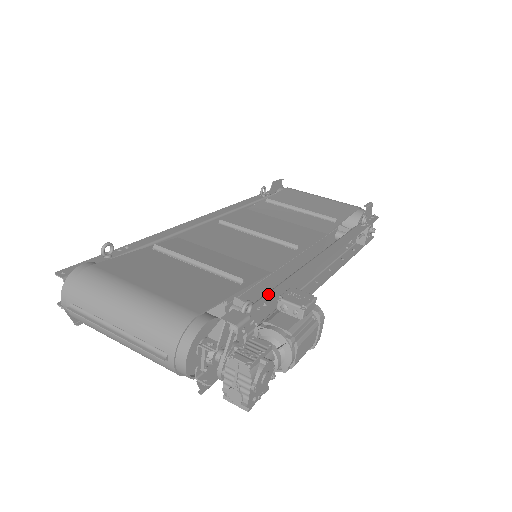
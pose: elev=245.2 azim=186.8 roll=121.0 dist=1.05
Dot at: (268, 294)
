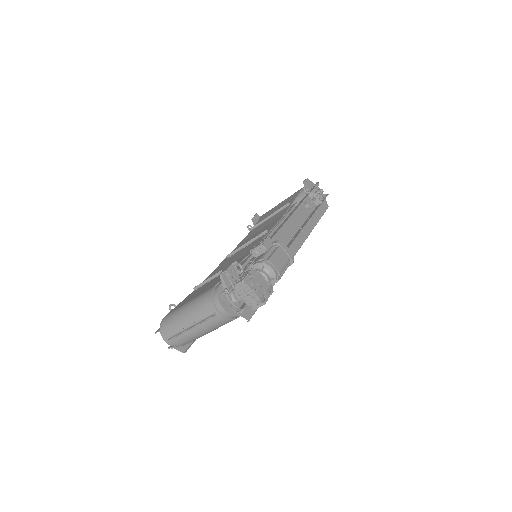
Dot at: (253, 258)
